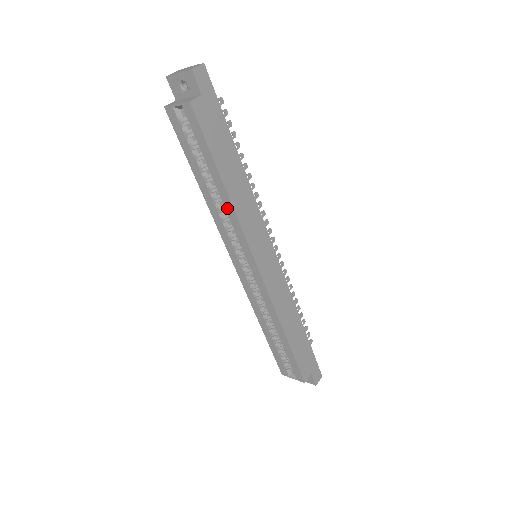
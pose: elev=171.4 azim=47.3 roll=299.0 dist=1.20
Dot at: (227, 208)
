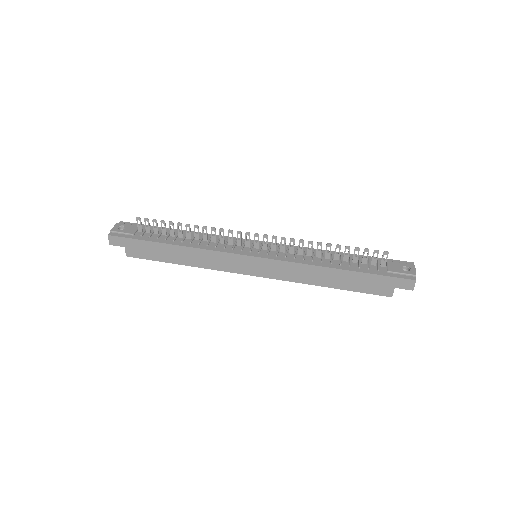
Dot at: occluded
